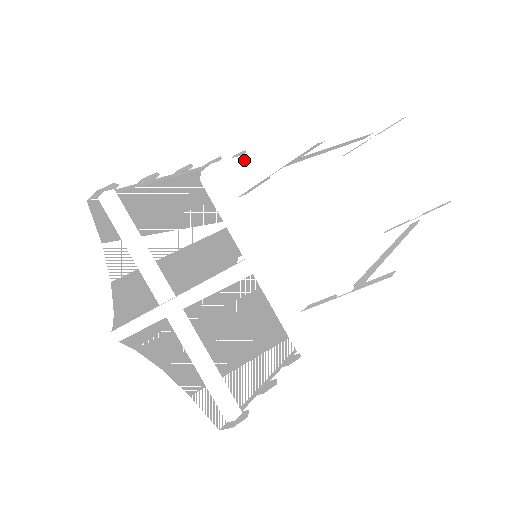
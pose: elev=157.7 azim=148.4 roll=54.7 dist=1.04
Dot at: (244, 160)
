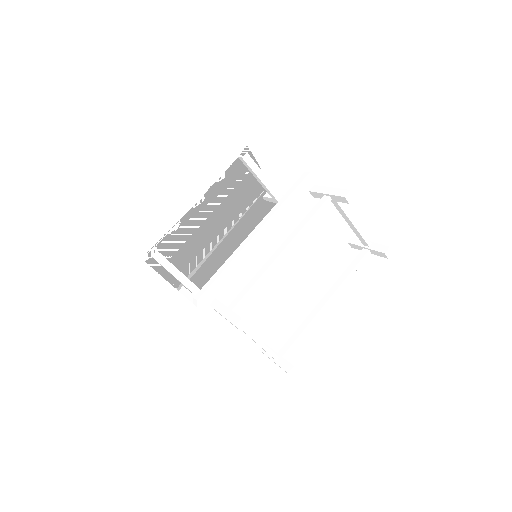
Dot at: (220, 279)
